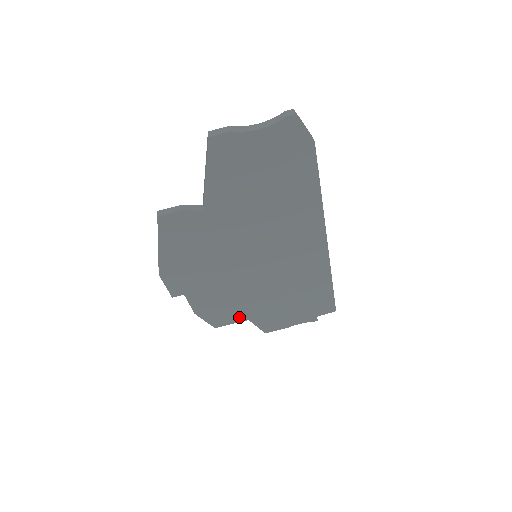
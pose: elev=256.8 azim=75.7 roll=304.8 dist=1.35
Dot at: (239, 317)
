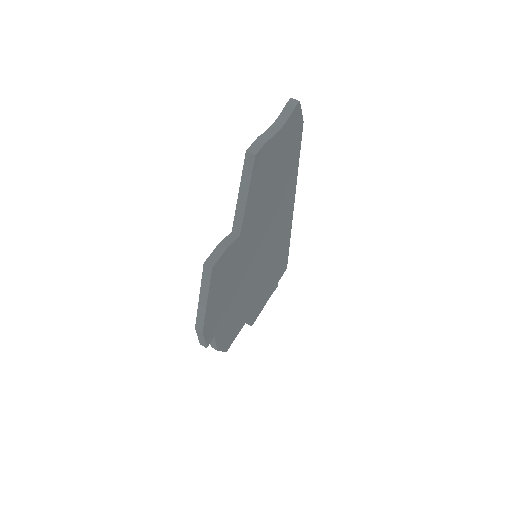
Dot at: (241, 326)
